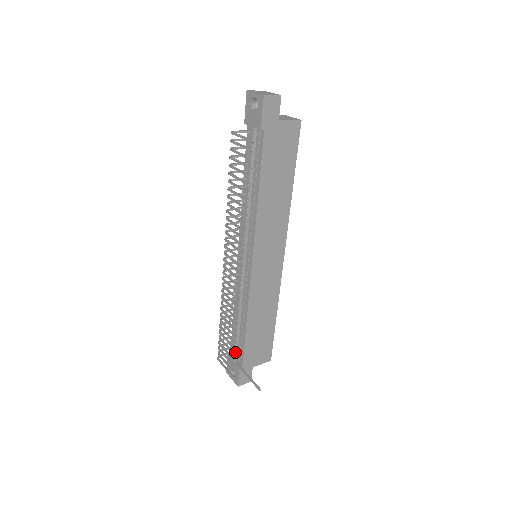
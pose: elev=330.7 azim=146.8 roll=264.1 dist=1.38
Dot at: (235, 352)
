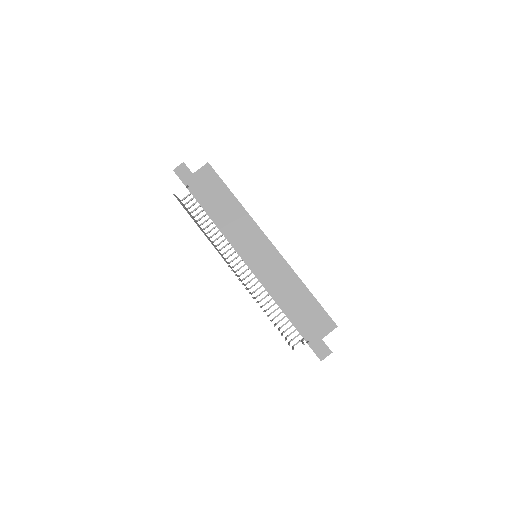
Dot at: (300, 334)
